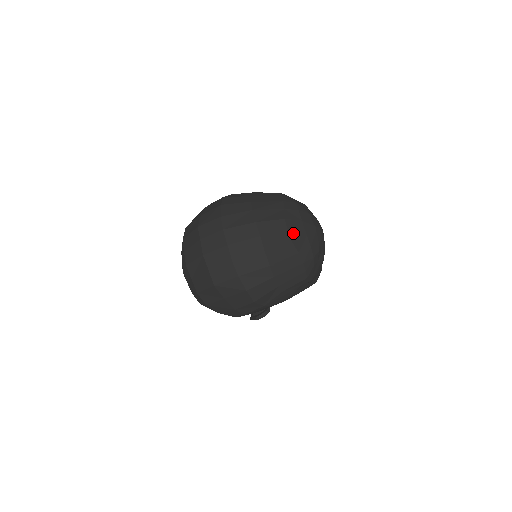
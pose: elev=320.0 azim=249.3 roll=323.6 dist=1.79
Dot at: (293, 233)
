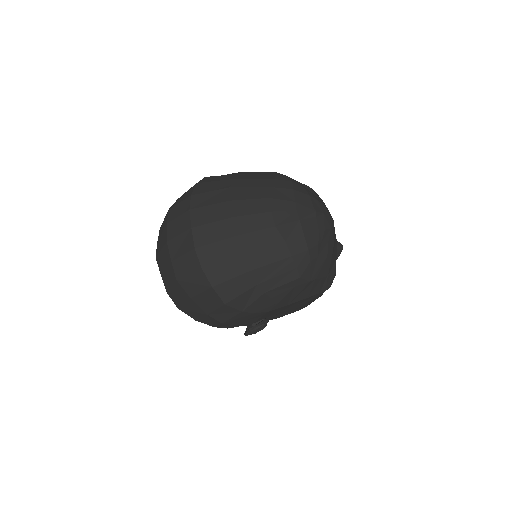
Dot at: (279, 216)
